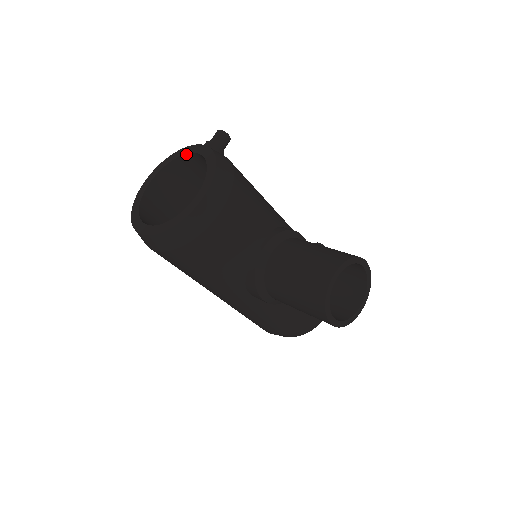
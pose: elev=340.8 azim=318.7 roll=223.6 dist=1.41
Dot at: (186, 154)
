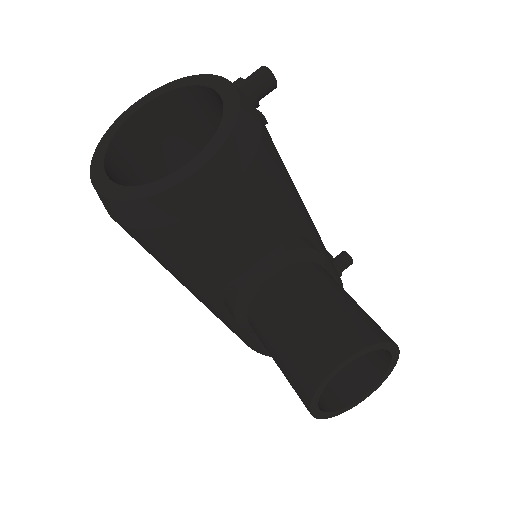
Dot at: (203, 86)
